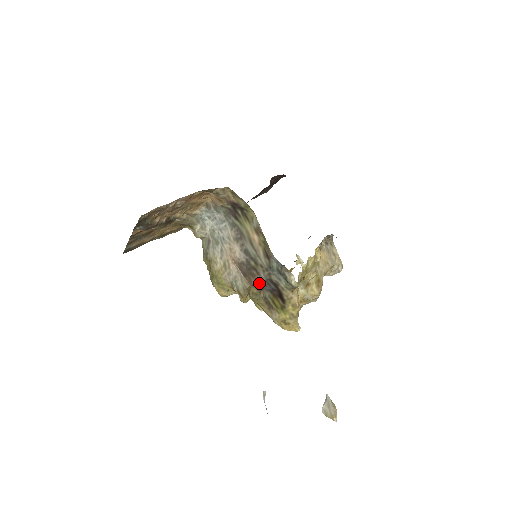
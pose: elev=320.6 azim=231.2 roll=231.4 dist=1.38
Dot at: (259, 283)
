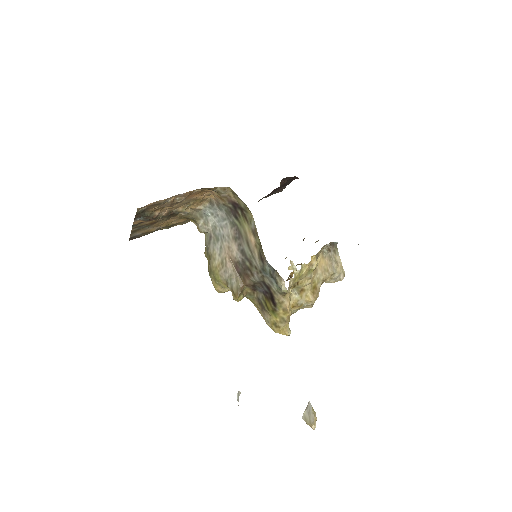
Dot at: (253, 284)
